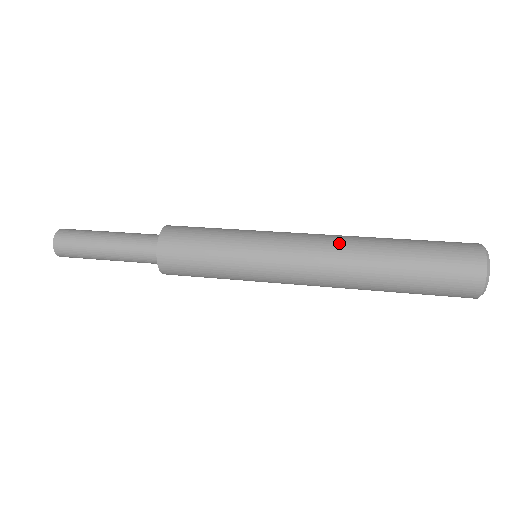
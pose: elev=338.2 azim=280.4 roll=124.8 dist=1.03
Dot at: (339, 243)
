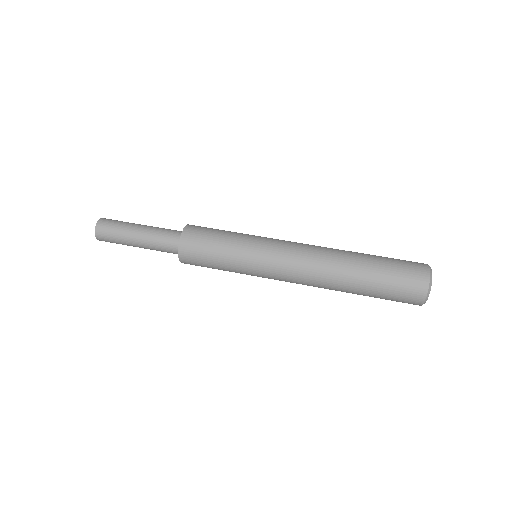
Dot at: (322, 247)
